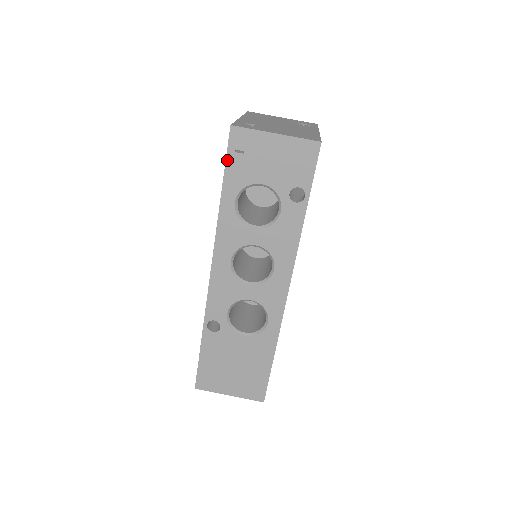
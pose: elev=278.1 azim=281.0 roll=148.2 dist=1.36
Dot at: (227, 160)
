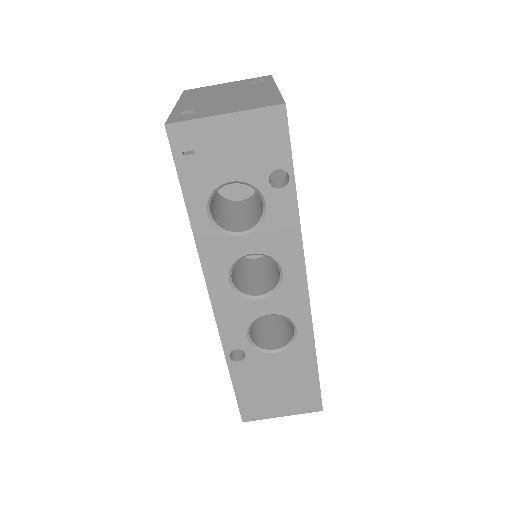
Dot at: (178, 168)
